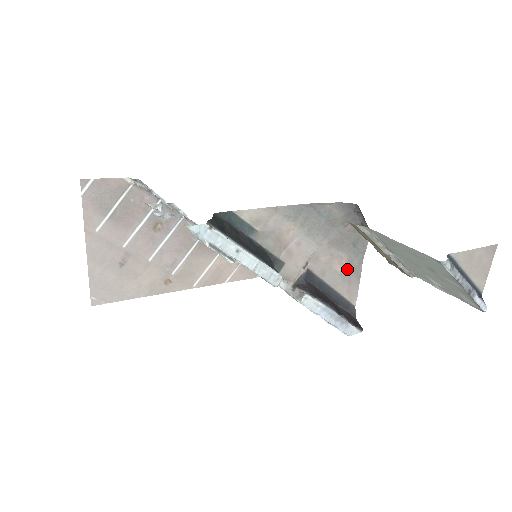
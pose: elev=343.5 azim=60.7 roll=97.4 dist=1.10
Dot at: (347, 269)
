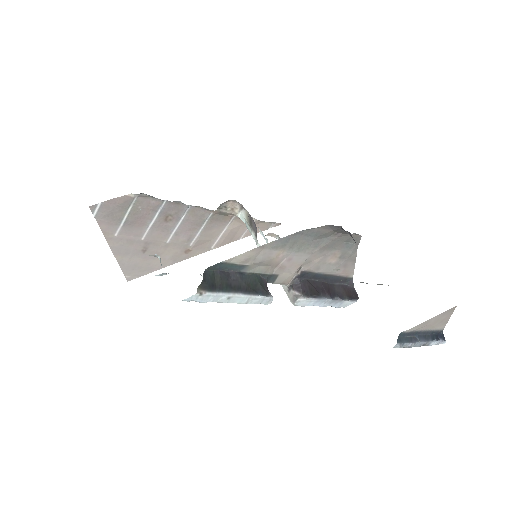
Dot at: (341, 259)
